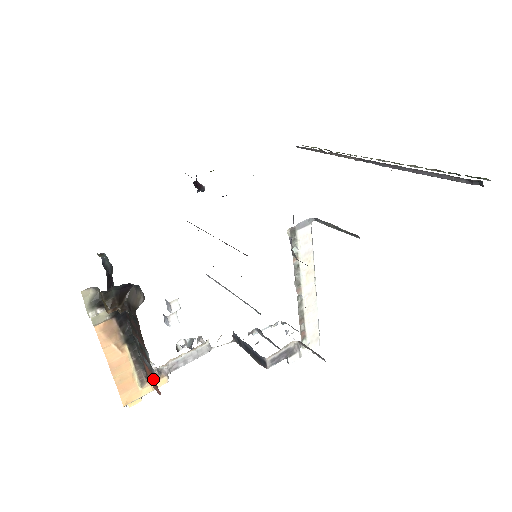
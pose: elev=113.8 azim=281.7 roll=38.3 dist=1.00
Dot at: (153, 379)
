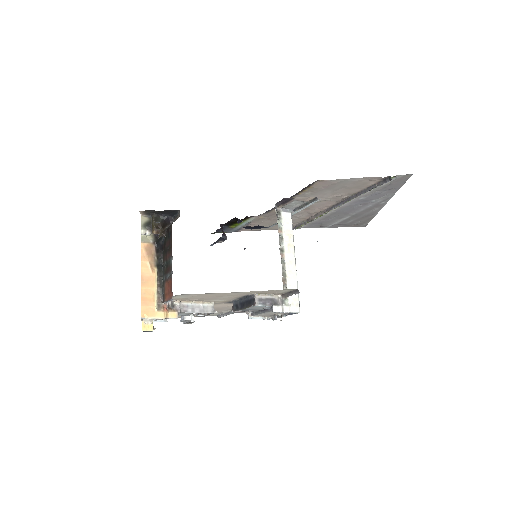
Dot at: (170, 288)
